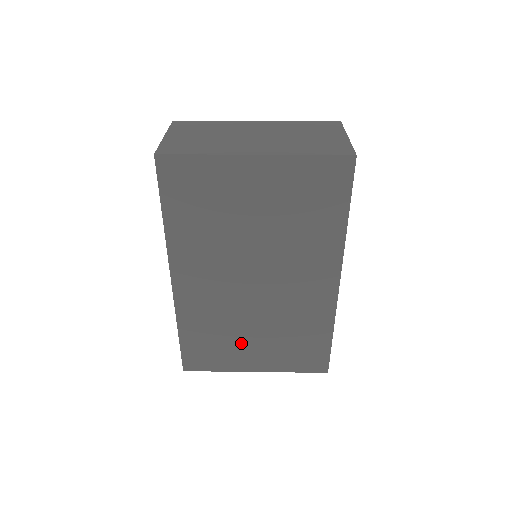
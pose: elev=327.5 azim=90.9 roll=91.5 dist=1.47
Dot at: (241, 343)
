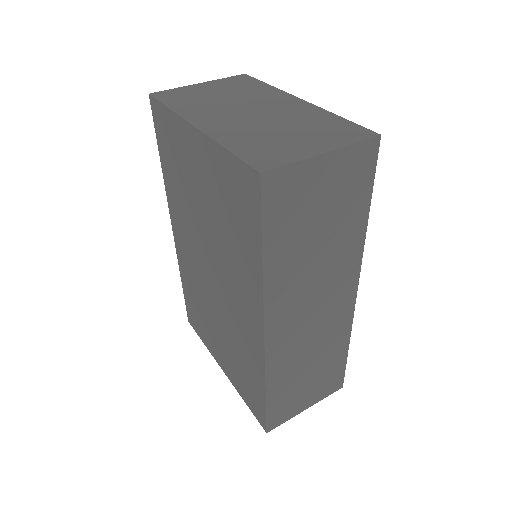
Dot at: (212, 331)
